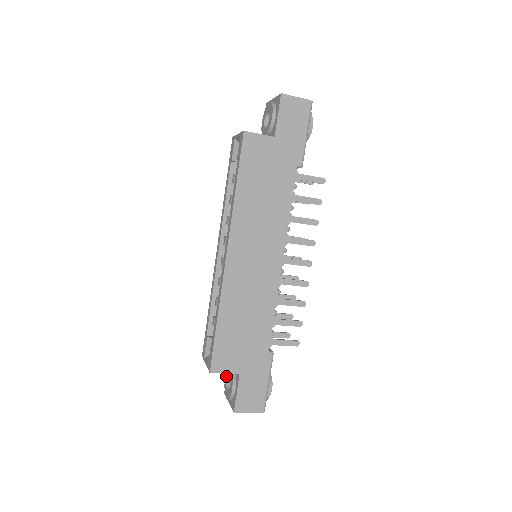
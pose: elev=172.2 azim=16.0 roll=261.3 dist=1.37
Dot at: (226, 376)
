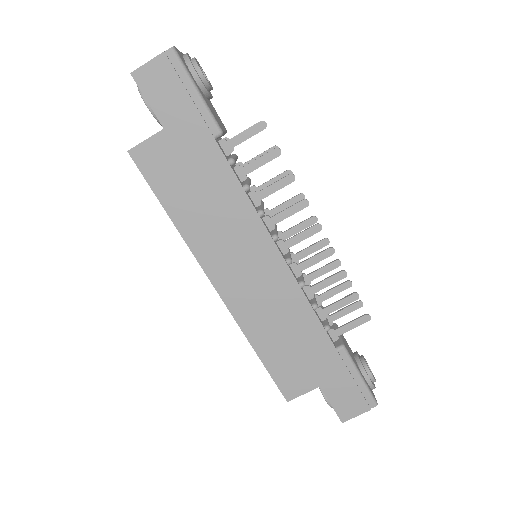
Dot at: occluded
